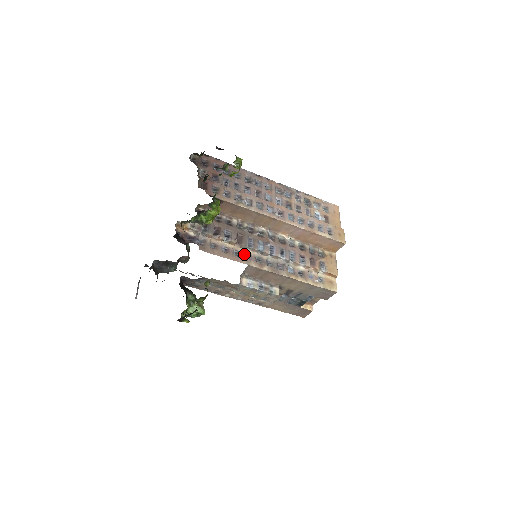
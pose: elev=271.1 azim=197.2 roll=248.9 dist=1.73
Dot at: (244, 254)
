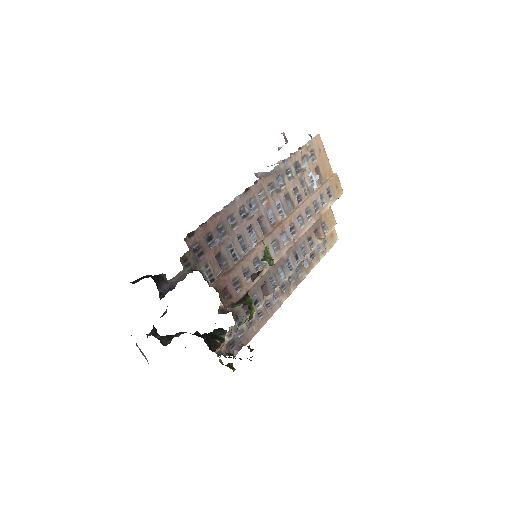
Dot at: (274, 301)
